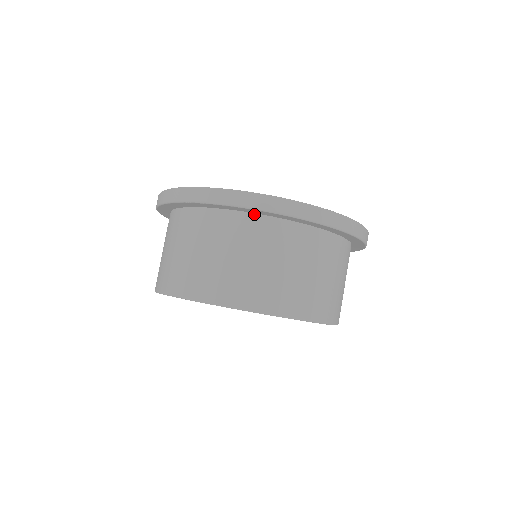
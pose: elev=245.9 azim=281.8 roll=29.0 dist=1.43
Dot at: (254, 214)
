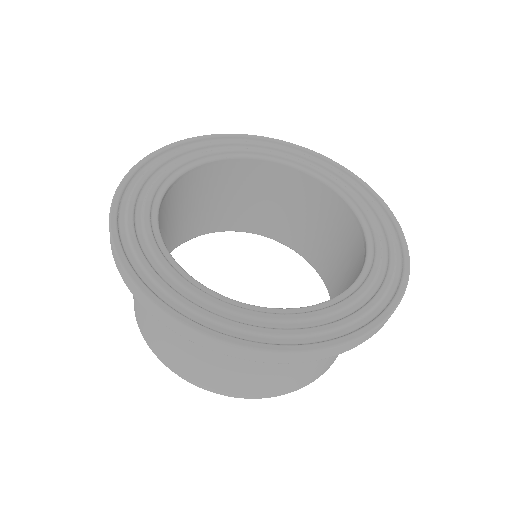
Dot at: occluded
